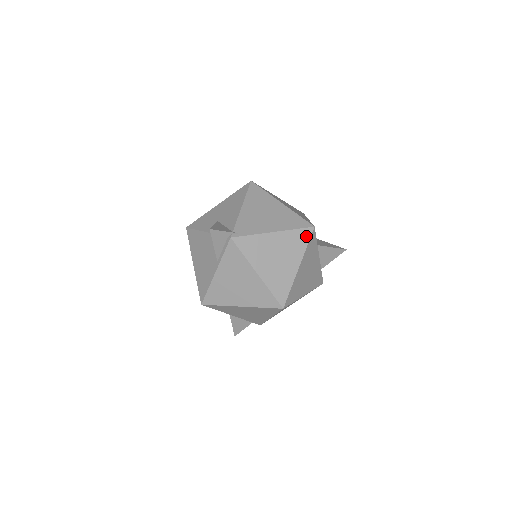
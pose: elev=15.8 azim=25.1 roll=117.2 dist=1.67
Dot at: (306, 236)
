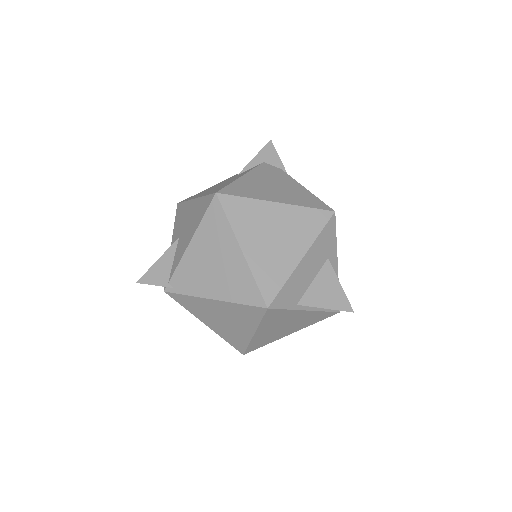
Dot at: (257, 313)
